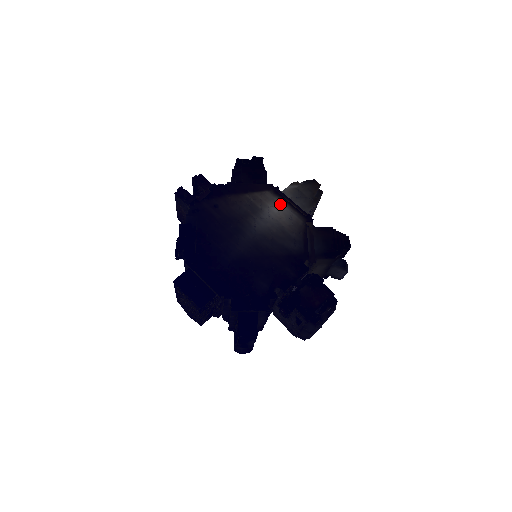
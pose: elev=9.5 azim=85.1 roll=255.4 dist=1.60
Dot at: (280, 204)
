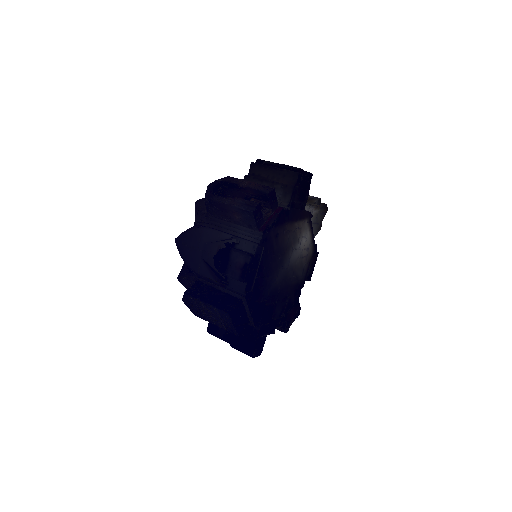
Dot at: (308, 234)
